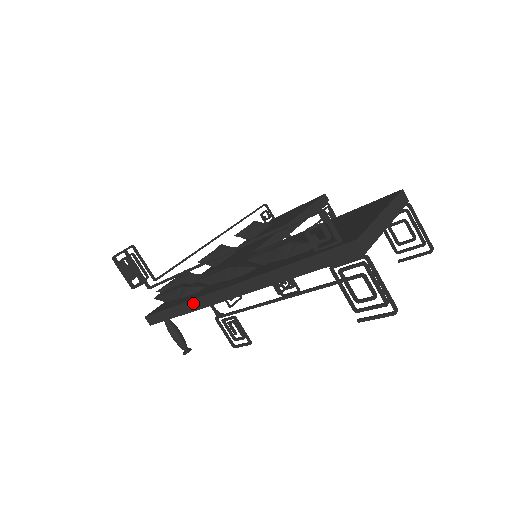
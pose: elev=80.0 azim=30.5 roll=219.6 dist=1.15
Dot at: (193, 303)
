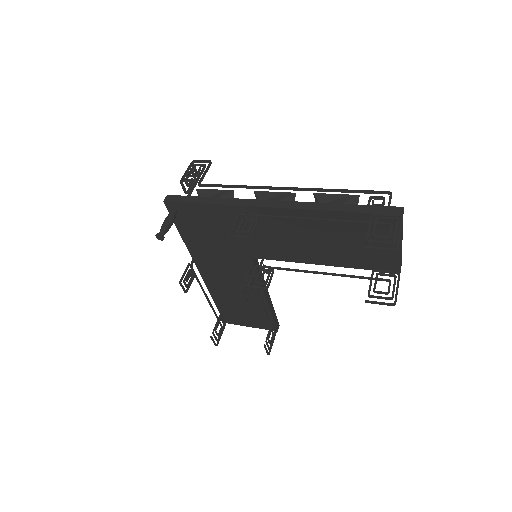
Dot at: (232, 200)
